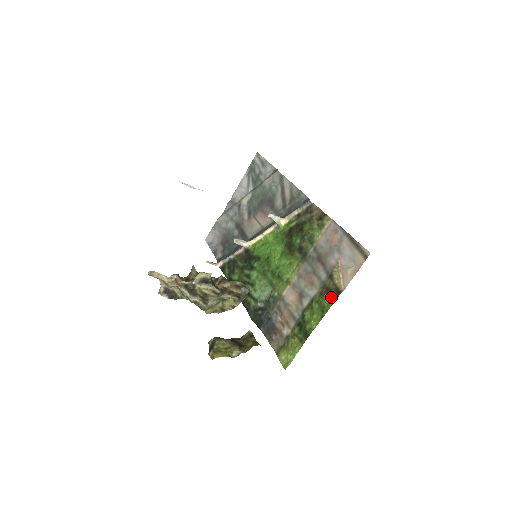
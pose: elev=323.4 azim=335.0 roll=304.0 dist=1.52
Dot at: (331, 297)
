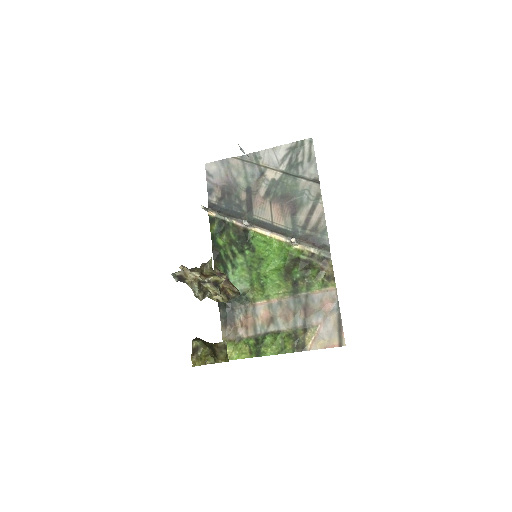
Dot at: (296, 347)
